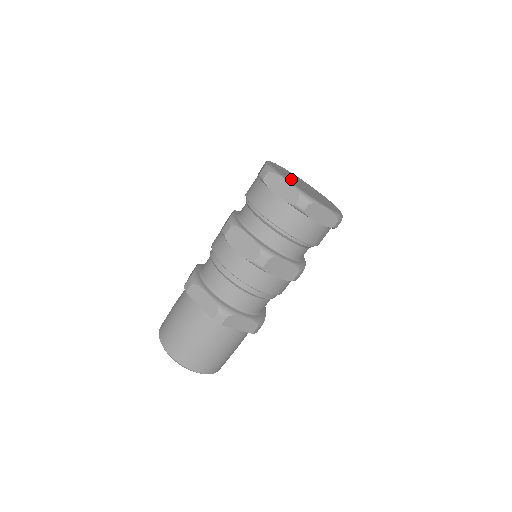
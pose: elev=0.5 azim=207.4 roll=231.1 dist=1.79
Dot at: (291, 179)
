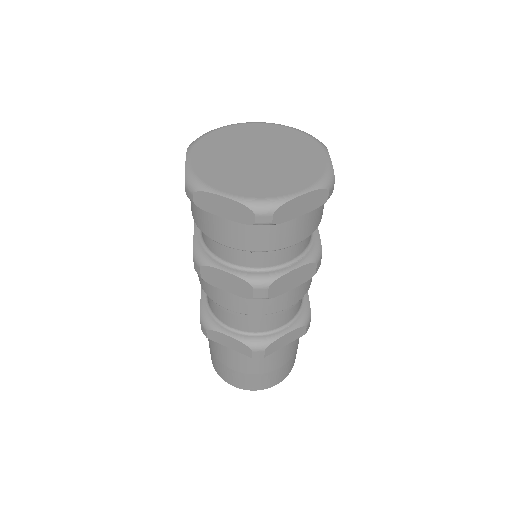
Dot at: (221, 151)
